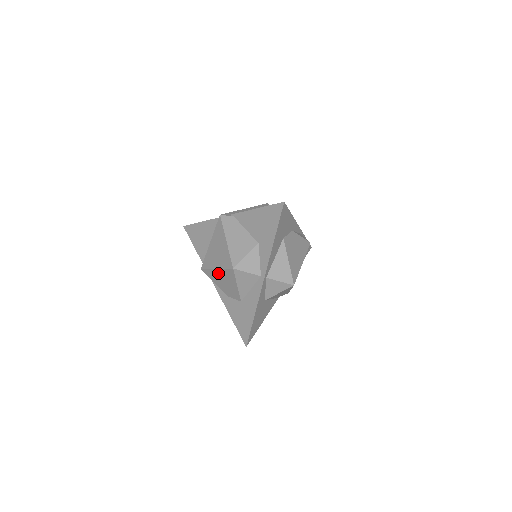
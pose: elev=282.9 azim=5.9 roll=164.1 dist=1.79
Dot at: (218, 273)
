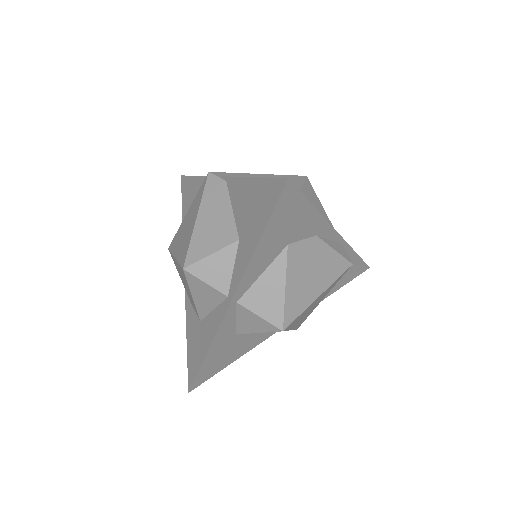
Dot at: (177, 265)
